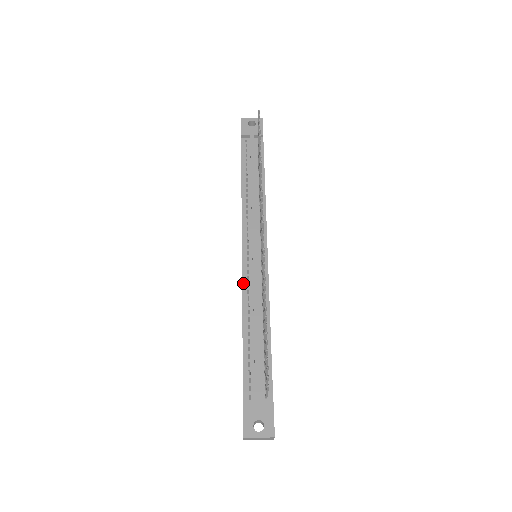
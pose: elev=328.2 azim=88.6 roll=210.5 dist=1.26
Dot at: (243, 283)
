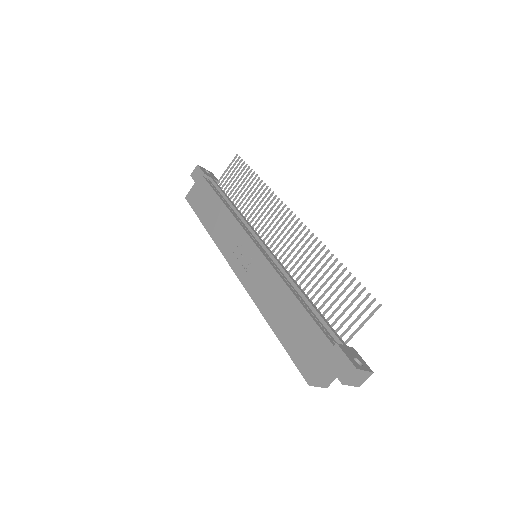
Dot at: (271, 263)
